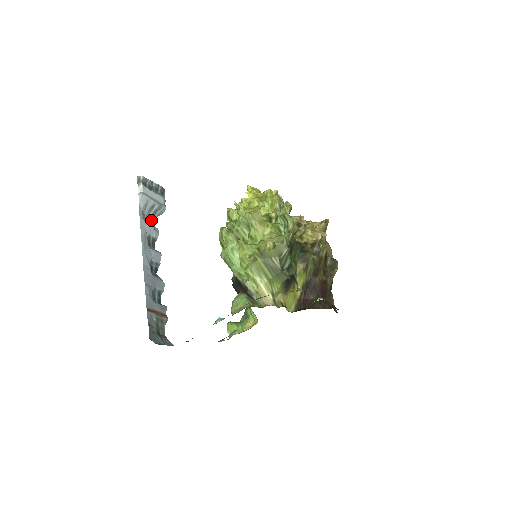
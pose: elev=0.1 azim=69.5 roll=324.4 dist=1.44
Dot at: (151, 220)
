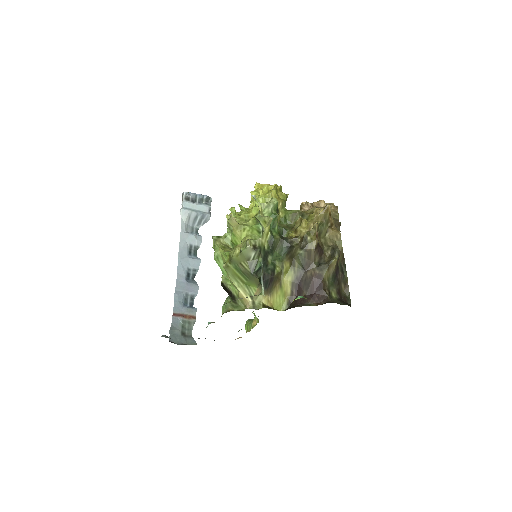
Dot at: (197, 229)
